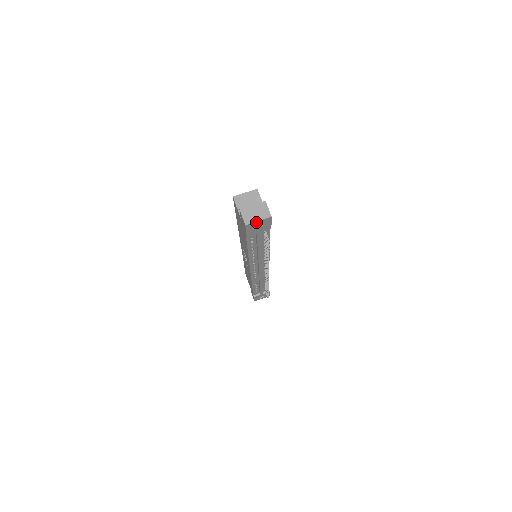
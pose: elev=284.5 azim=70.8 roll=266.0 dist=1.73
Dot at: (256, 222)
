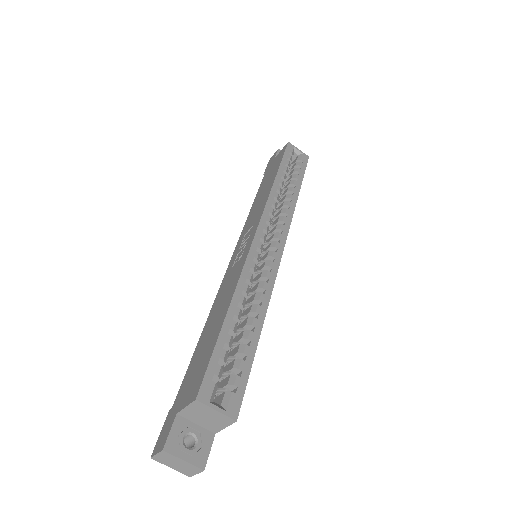
Dot at: (168, 463)
